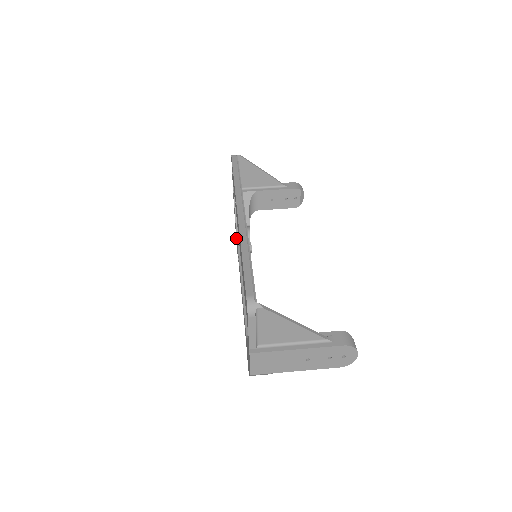
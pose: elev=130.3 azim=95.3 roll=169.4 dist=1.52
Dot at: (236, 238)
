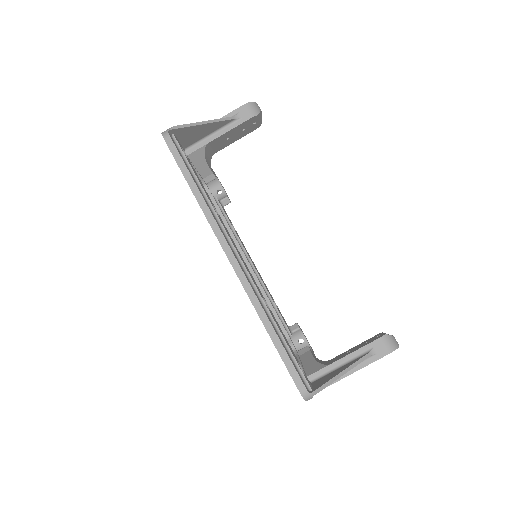
Dot at: occluded
